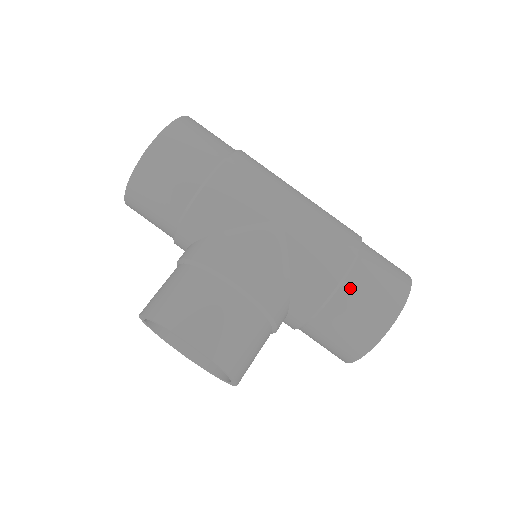
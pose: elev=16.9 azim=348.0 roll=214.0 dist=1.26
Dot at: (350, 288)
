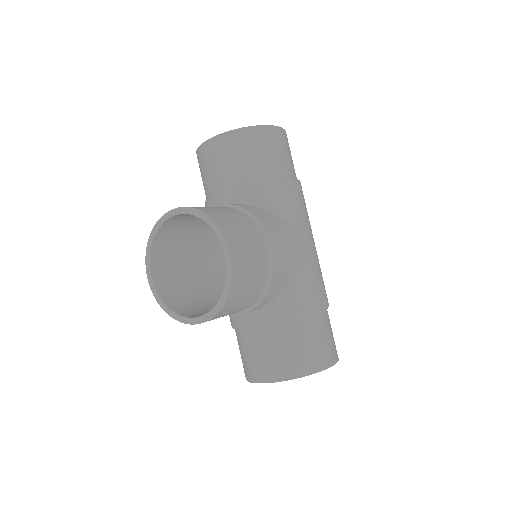
Dot at: (317, 322)
